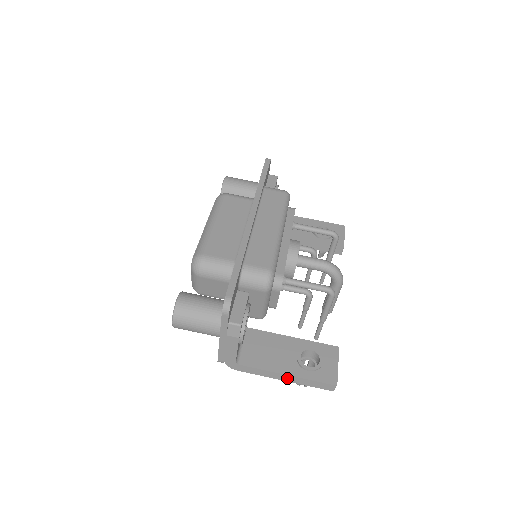
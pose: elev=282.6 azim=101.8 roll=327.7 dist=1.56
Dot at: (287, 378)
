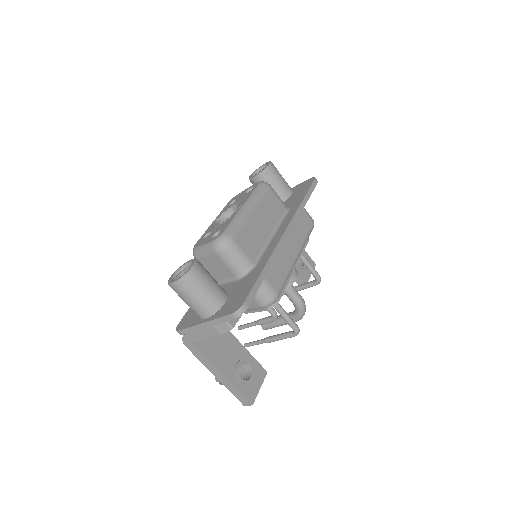
Dot at: (220, 377)
